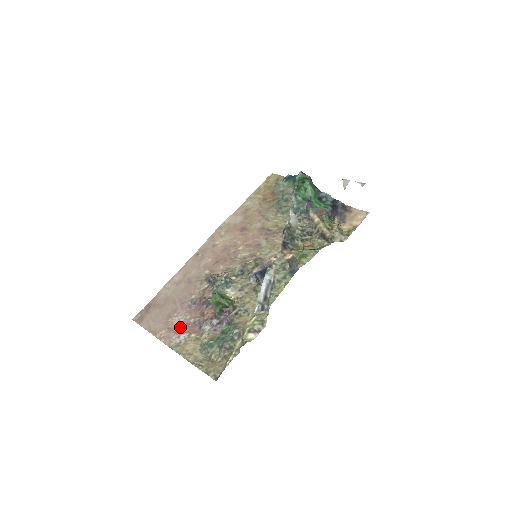
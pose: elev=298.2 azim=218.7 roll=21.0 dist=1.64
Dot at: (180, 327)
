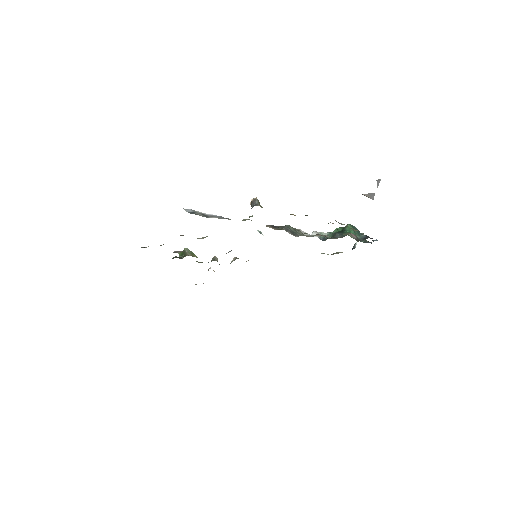
Dot at: occluded
